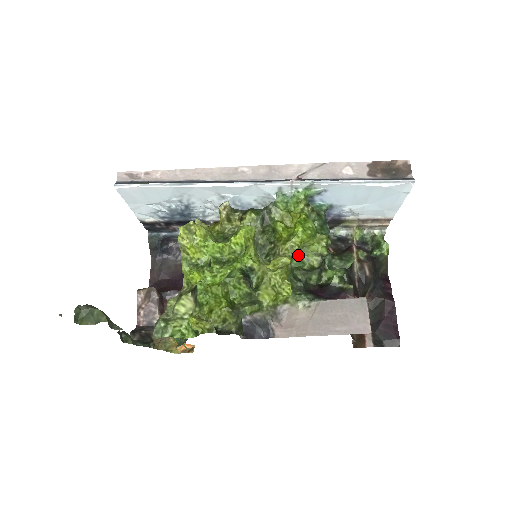
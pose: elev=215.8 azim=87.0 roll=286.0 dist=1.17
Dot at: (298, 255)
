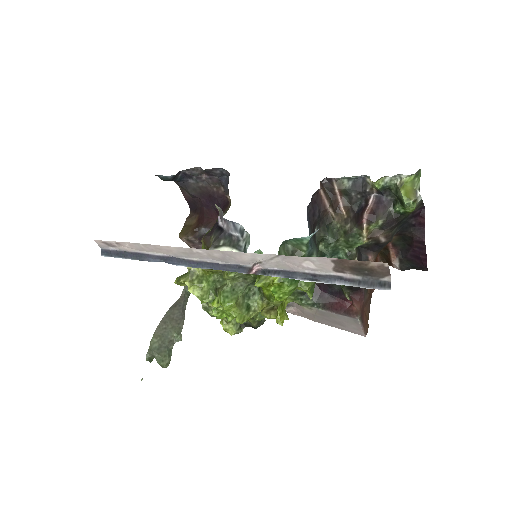
Dot at: occluded
